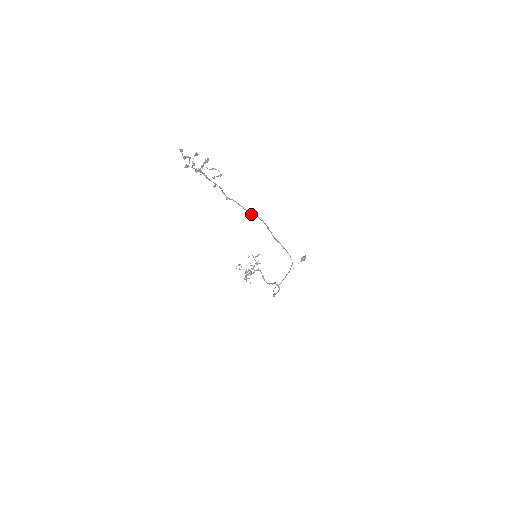
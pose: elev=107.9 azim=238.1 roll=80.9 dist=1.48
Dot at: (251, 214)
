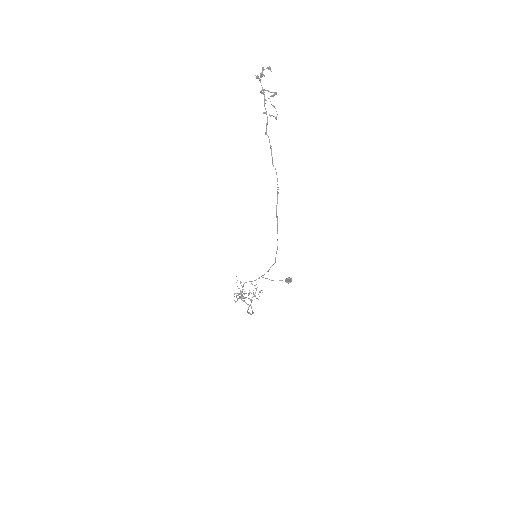
Dot at: occluded
